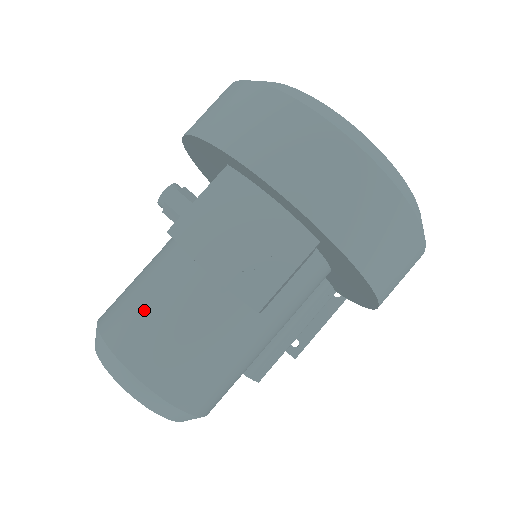
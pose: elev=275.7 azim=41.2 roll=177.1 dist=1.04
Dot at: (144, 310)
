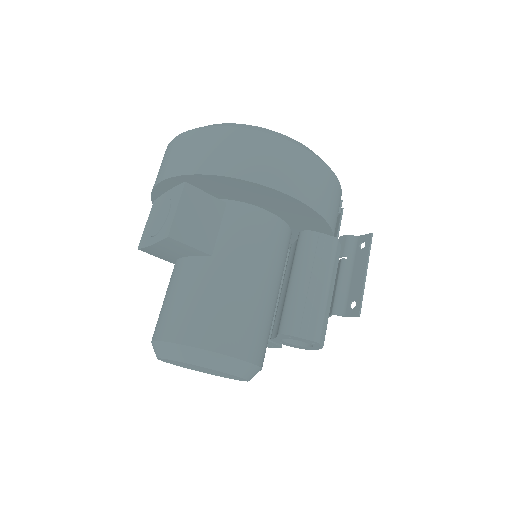
Dot at: occluded
